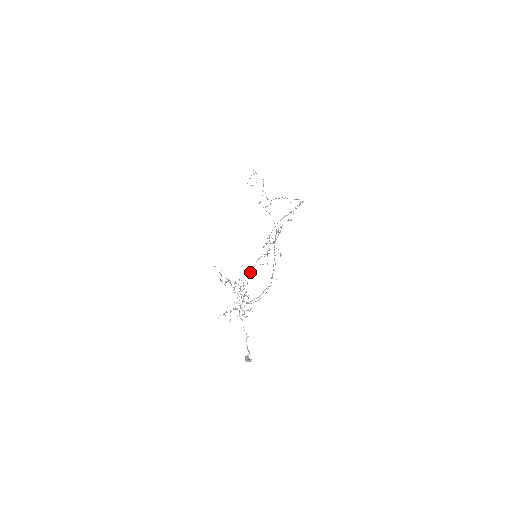
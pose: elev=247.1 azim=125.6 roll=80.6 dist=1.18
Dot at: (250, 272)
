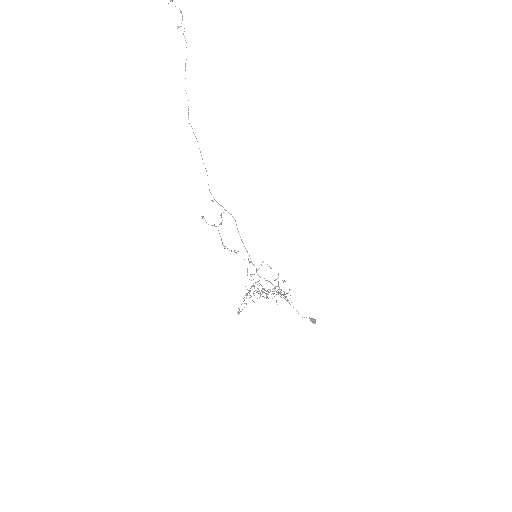
Dot at: occluded
